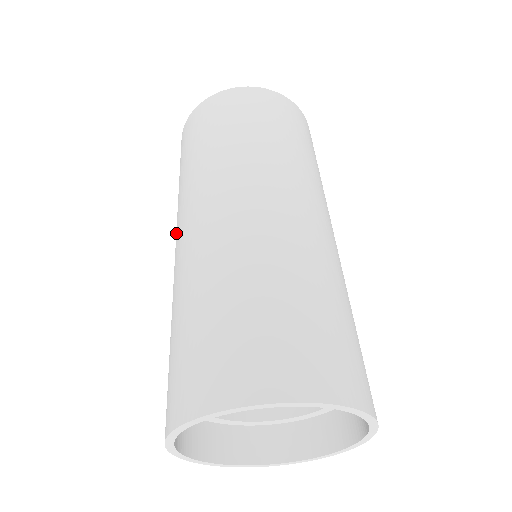
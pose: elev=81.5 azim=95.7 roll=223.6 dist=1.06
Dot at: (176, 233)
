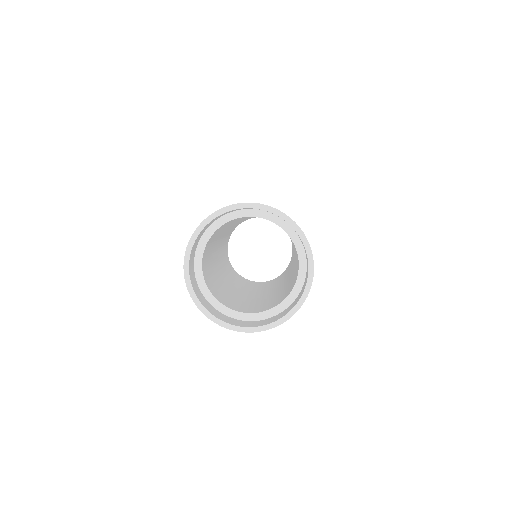
Dot at: occluded
